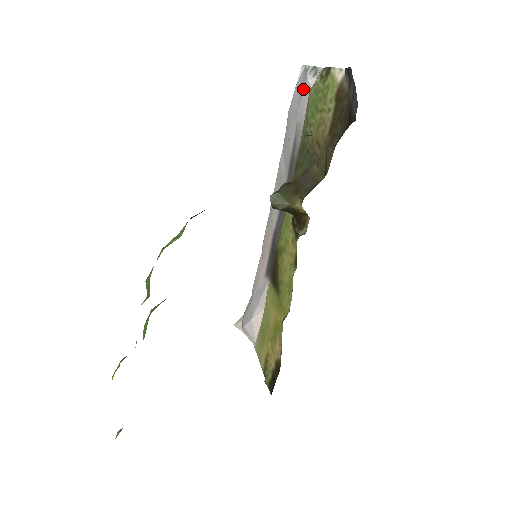
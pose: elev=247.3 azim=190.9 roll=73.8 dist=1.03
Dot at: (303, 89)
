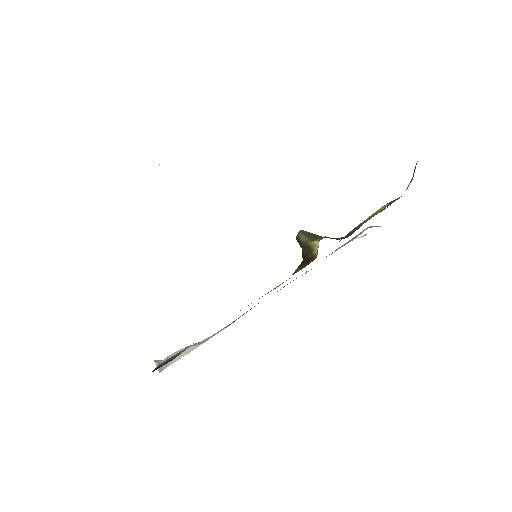
Dot at: (360, 232)
